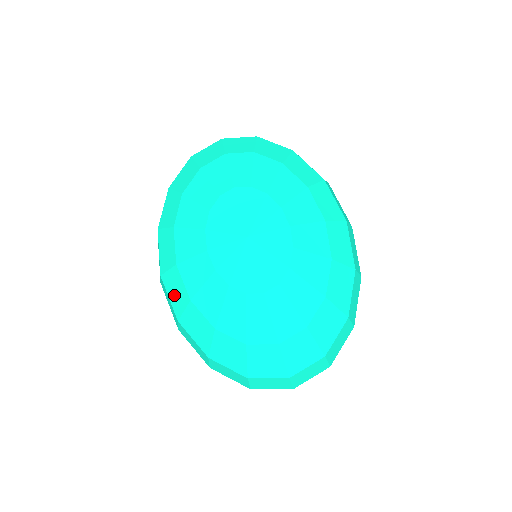
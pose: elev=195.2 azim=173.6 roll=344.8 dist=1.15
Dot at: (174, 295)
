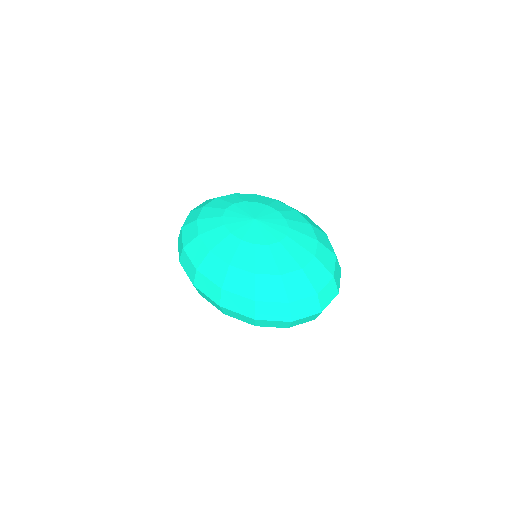
Dot at: (213, 273)
